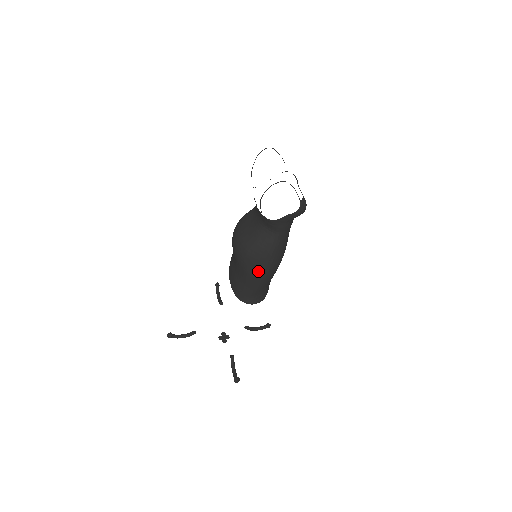
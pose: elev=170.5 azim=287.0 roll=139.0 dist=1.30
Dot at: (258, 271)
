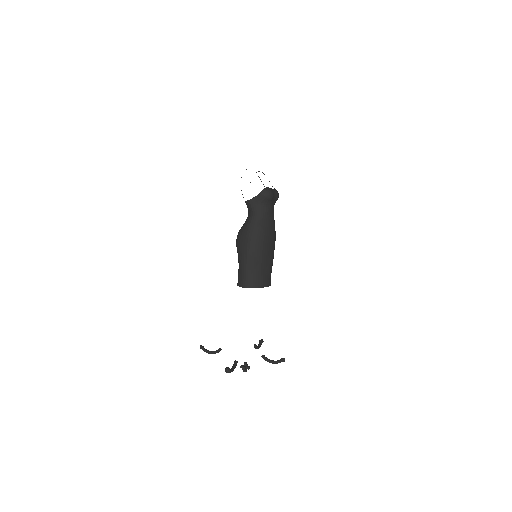
Dot at: (243, 247)
